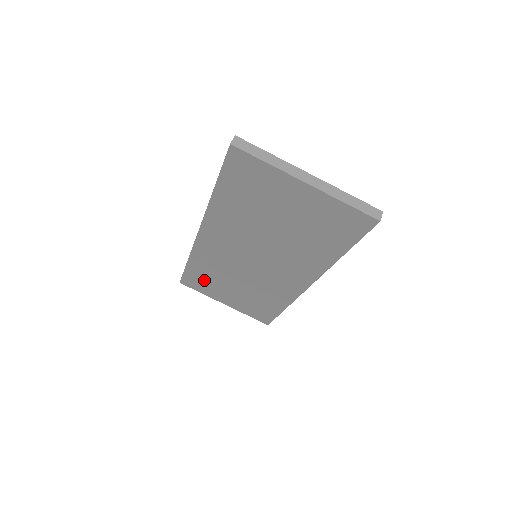
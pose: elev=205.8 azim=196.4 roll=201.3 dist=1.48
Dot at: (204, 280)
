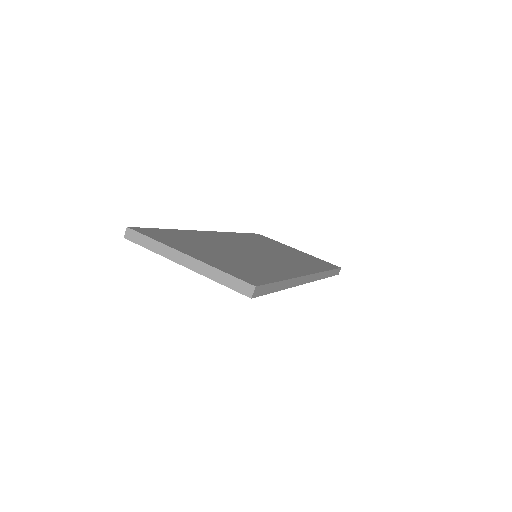
Dot at: occluded
